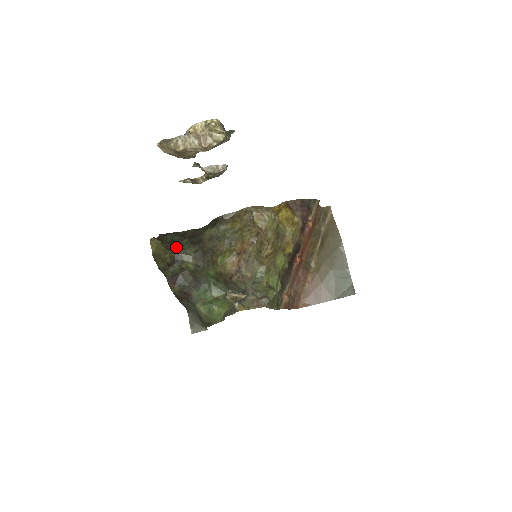
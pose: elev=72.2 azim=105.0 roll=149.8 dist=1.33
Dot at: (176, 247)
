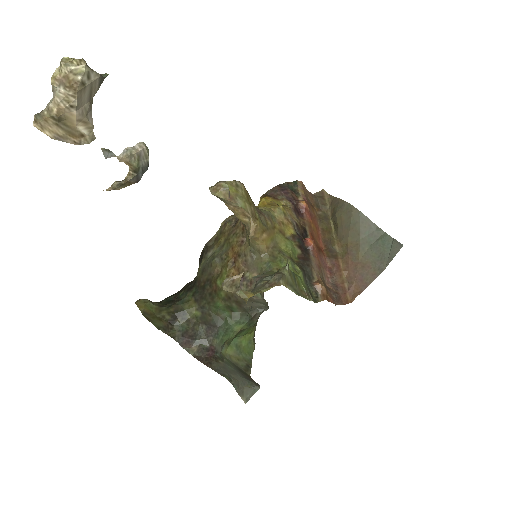
Dot at: (172, 302)
